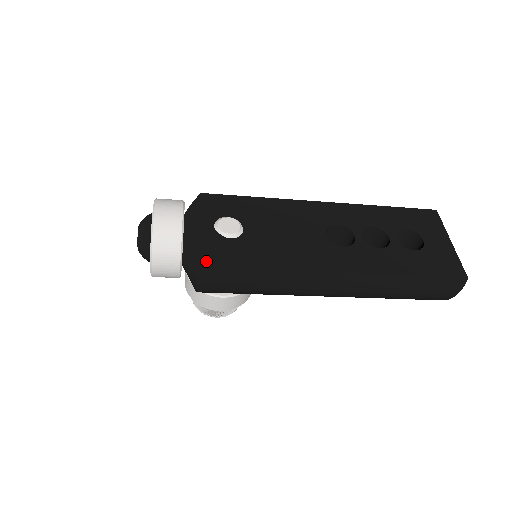
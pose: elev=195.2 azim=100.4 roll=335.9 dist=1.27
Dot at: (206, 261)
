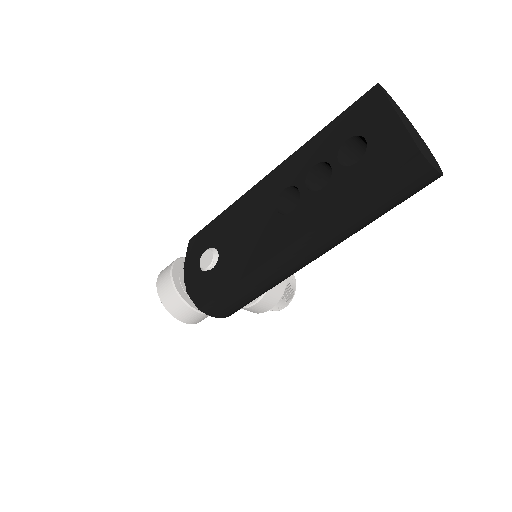
Dot at: (201, 302)
